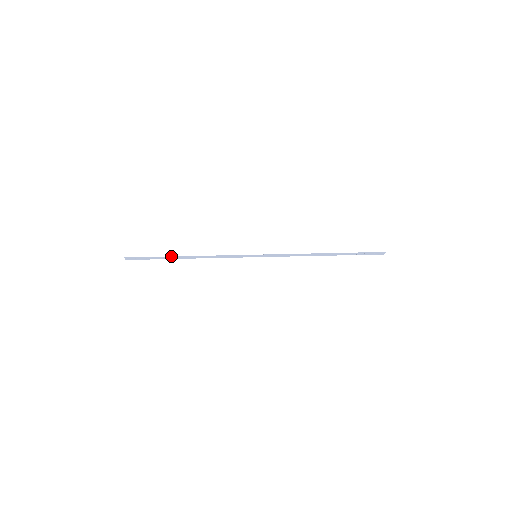
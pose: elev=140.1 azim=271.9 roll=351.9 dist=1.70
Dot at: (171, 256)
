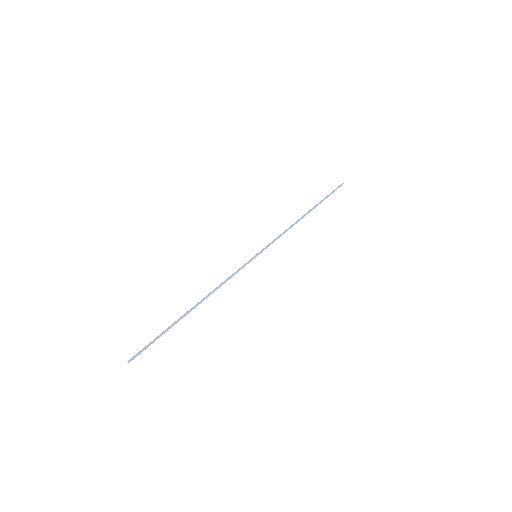
Dot at: (180, 319)
